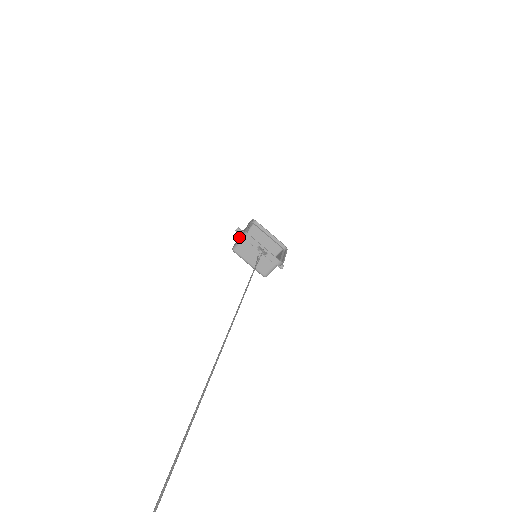
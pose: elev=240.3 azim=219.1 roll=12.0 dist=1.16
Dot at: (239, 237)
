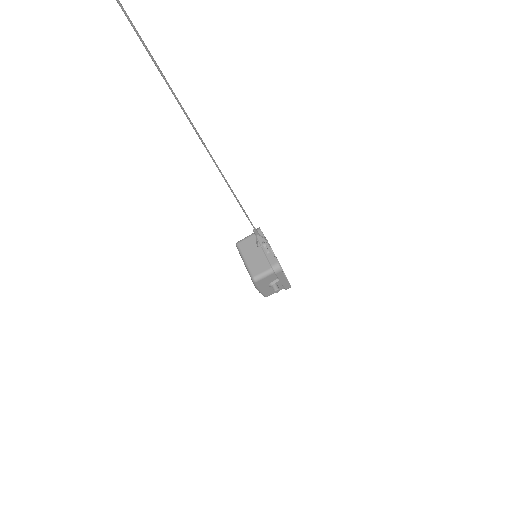
Dot at: occluded
